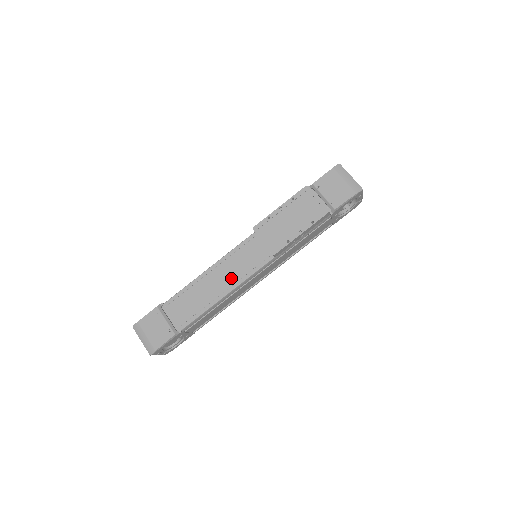
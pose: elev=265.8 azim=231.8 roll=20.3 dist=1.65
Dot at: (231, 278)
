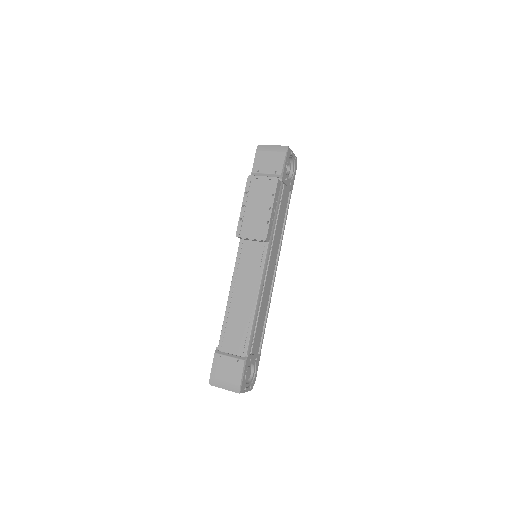
Dot at: (251, 285)
